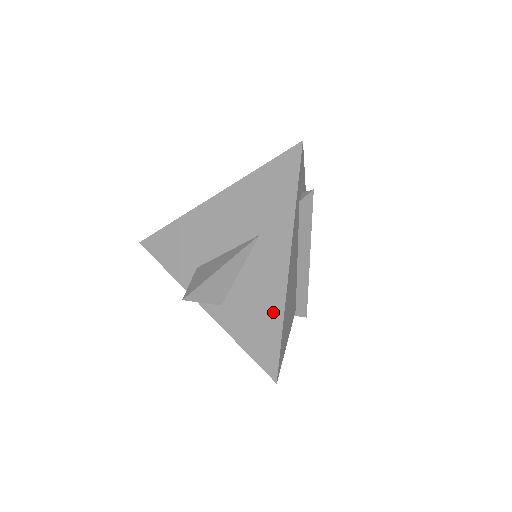
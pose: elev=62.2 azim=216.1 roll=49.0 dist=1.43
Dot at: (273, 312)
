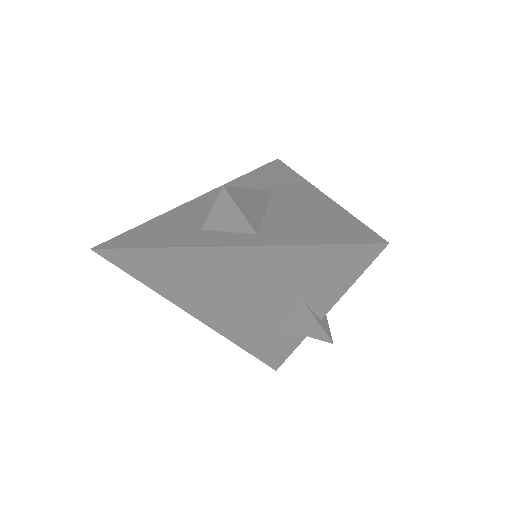
Dot at: (330, 212)
